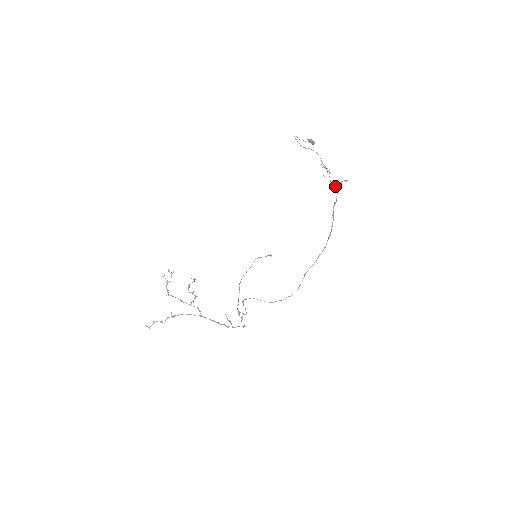
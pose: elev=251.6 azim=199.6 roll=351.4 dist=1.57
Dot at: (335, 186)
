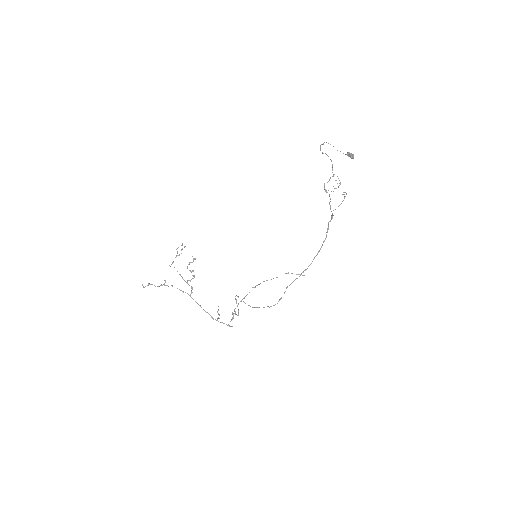
Dot at: (329, 195)
